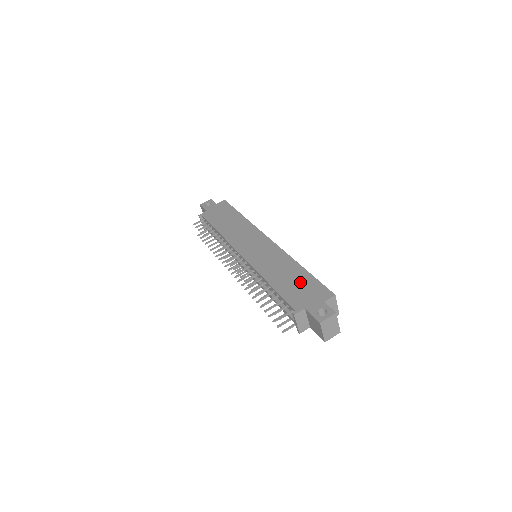
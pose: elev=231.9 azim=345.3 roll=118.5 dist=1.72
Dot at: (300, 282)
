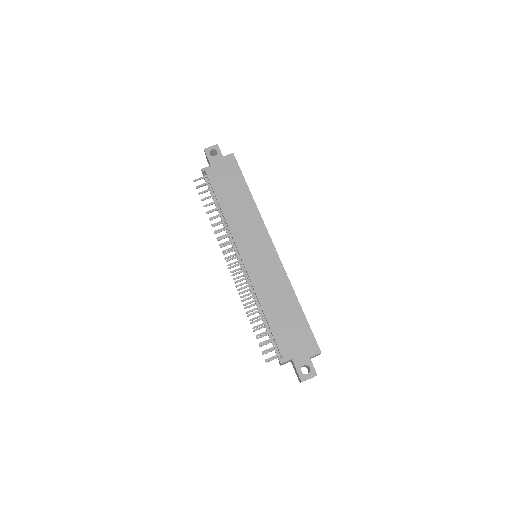
Dot at: (293, 324)
